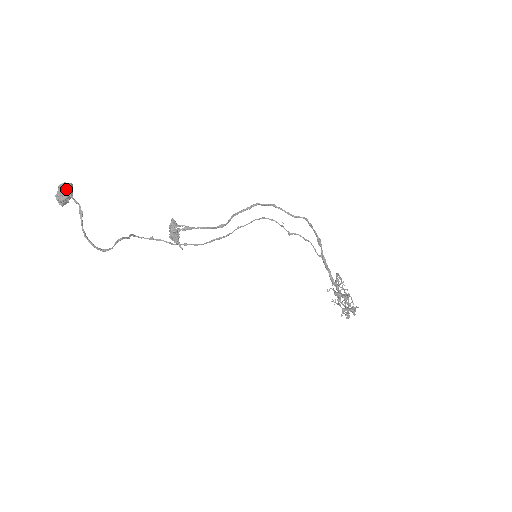
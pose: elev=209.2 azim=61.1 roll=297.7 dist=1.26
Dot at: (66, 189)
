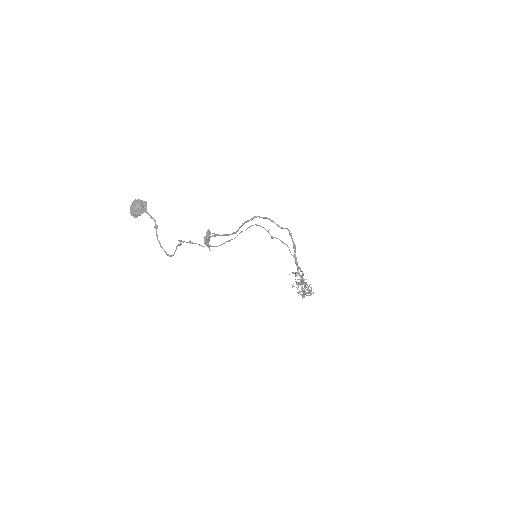
Dot at: (142, 206)
